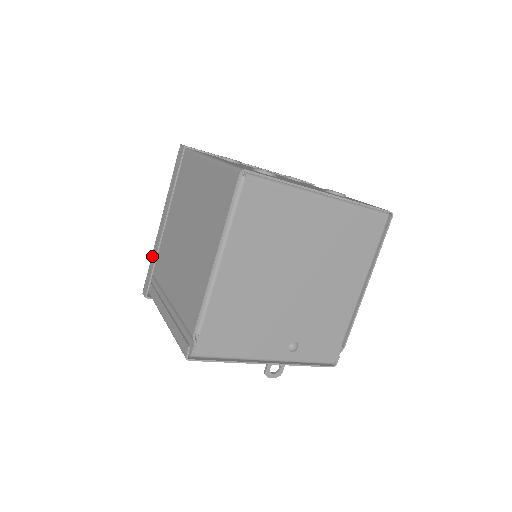
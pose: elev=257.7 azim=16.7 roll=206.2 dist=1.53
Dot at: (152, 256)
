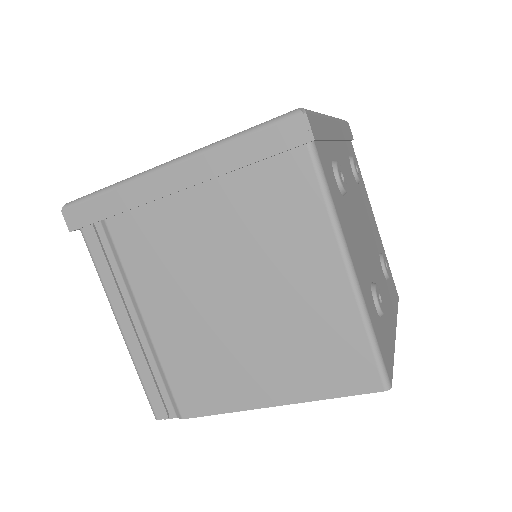
Dot at: (116, 193)
